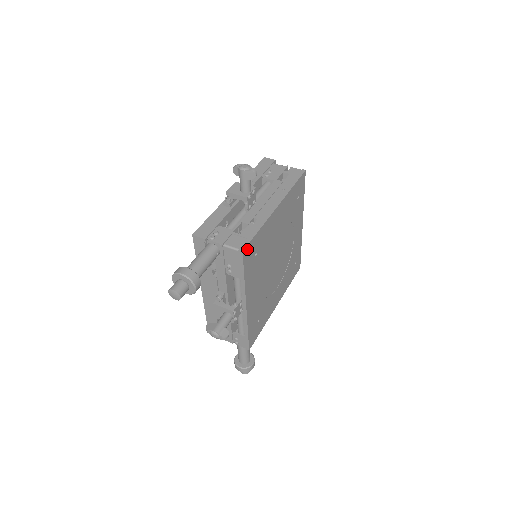
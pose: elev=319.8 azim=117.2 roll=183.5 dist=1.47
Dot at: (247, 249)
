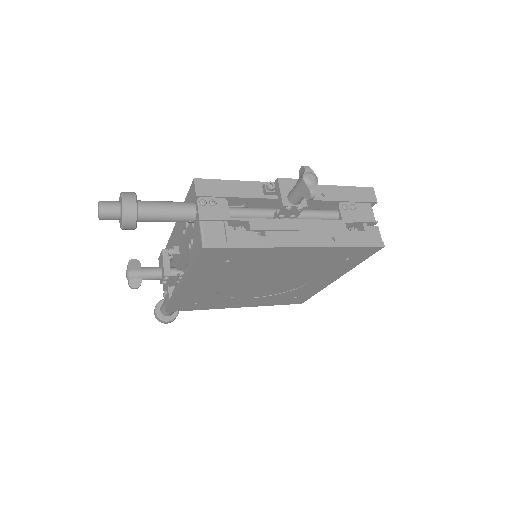
Dot at: (214, 250)
